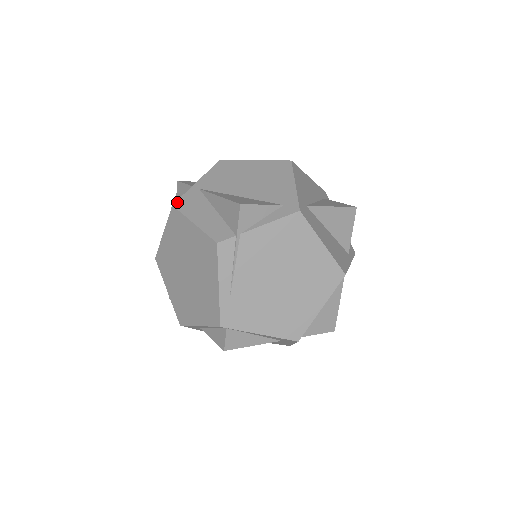
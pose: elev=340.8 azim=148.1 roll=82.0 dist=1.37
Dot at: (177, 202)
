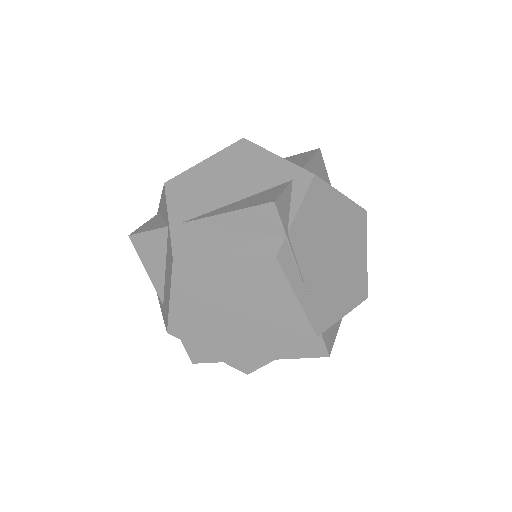
Dot at: (174, 252)
